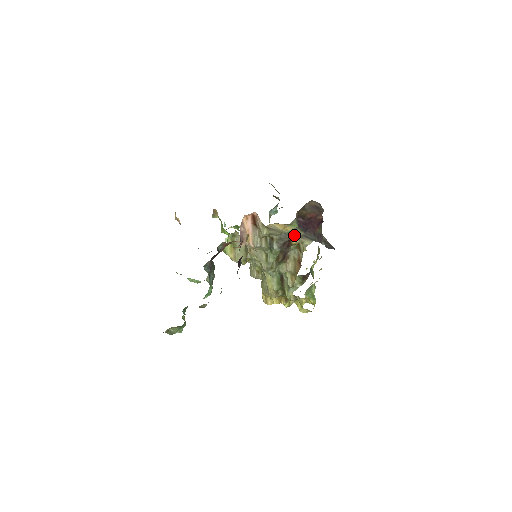
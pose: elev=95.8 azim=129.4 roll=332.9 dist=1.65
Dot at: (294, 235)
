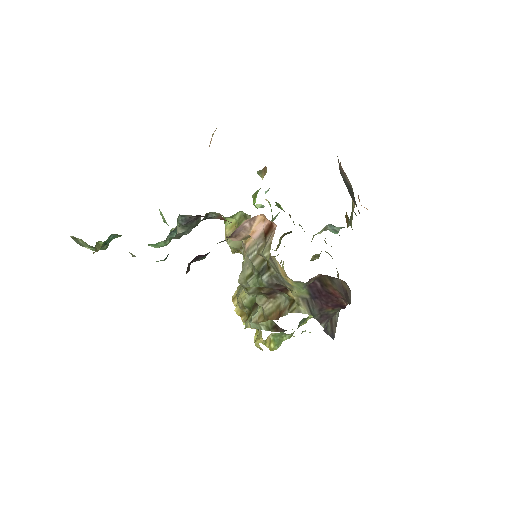
Dot at: (295, 289)
